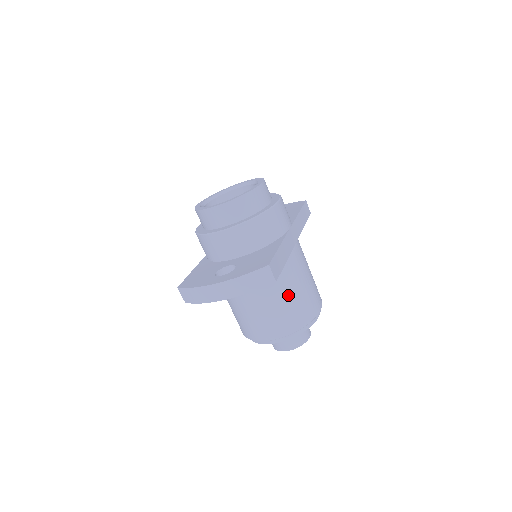
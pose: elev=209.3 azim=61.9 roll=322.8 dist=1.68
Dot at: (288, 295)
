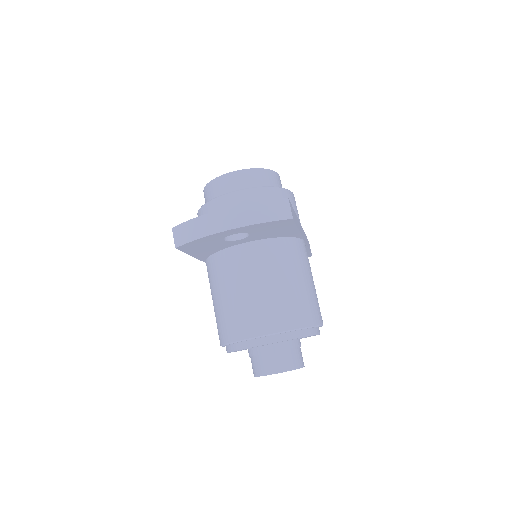
Dot at: (292, 281)
